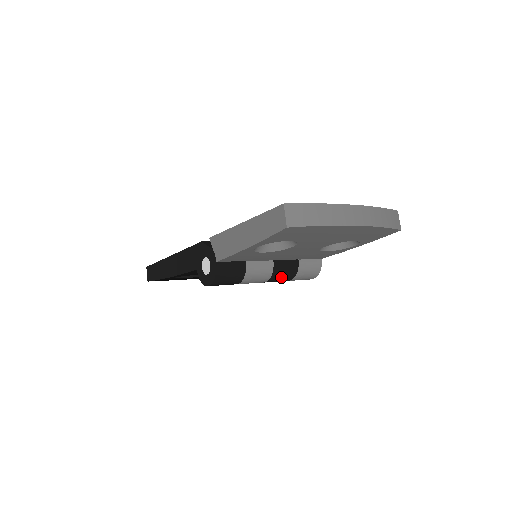
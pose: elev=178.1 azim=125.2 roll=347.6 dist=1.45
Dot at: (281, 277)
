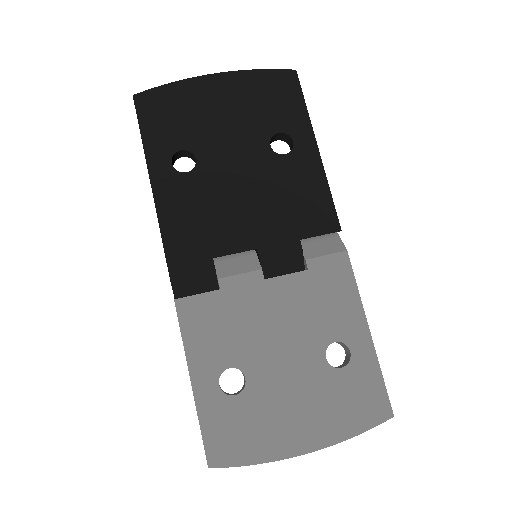
Dot at: occluded
